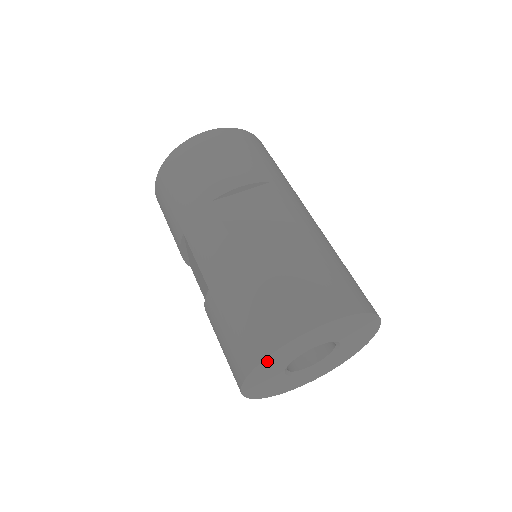
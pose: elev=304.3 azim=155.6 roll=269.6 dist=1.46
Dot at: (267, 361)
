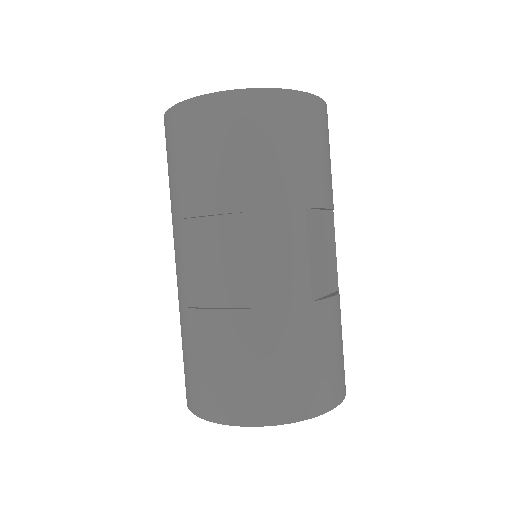
Dot at: occluded
